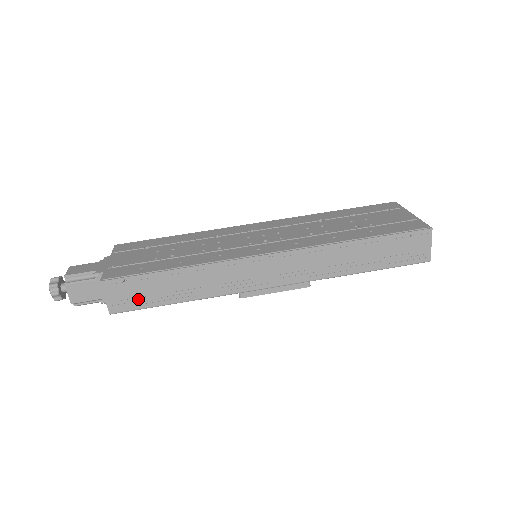
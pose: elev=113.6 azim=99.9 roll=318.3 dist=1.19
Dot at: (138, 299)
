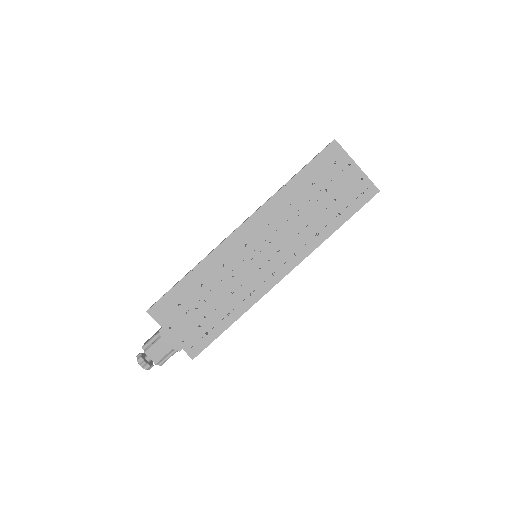
Dot at: occluded
